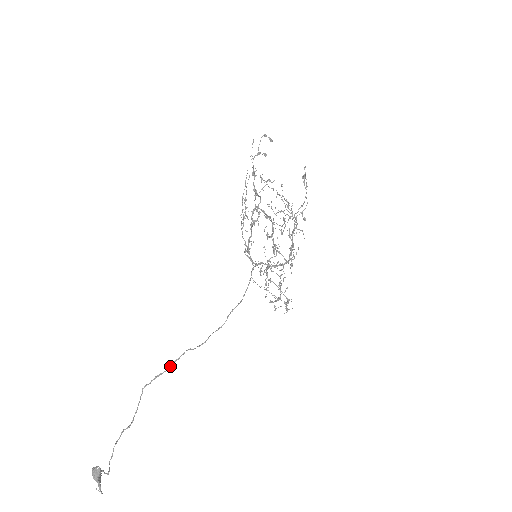
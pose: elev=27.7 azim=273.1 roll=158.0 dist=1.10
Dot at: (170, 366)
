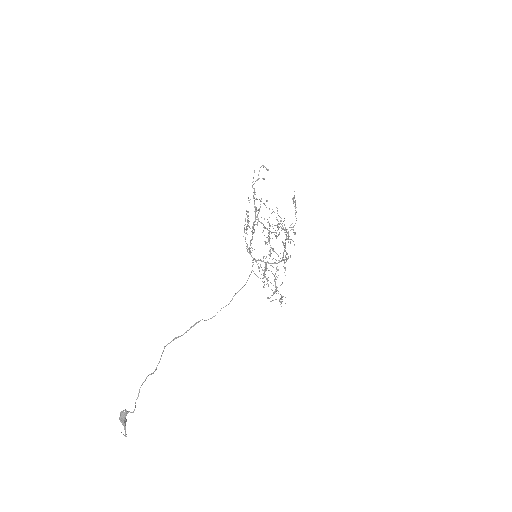
Dot at: occluded
